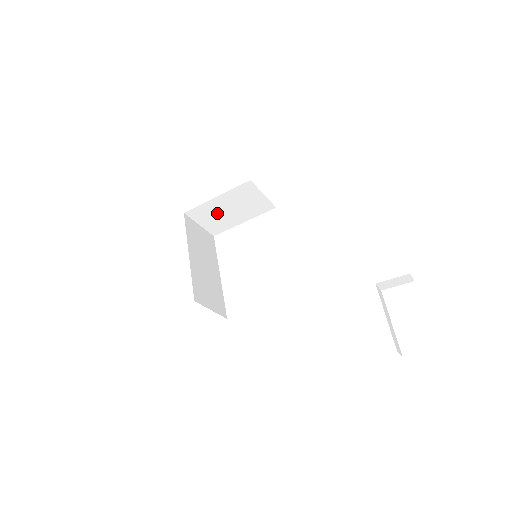
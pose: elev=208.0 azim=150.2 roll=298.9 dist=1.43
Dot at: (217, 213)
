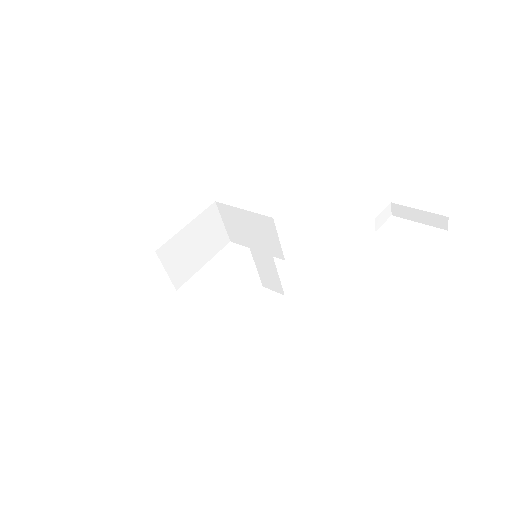
Dot at: (184, 251)
